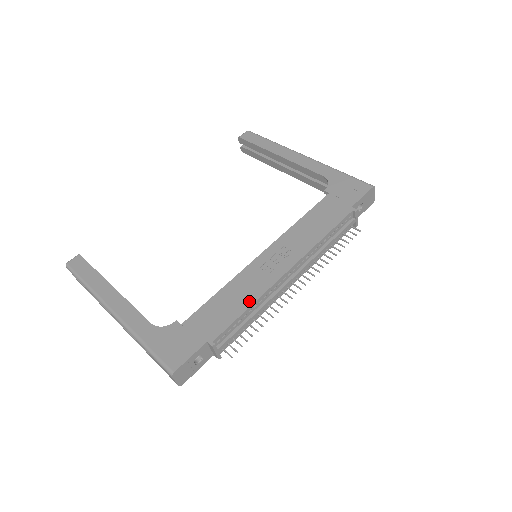
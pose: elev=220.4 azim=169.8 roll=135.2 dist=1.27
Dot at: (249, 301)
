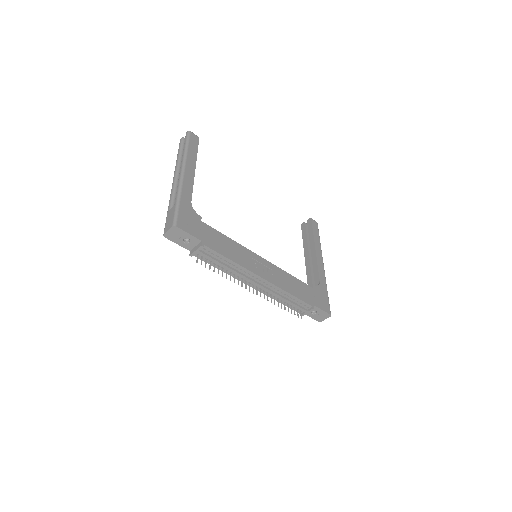
Dot at: (235, 259)
